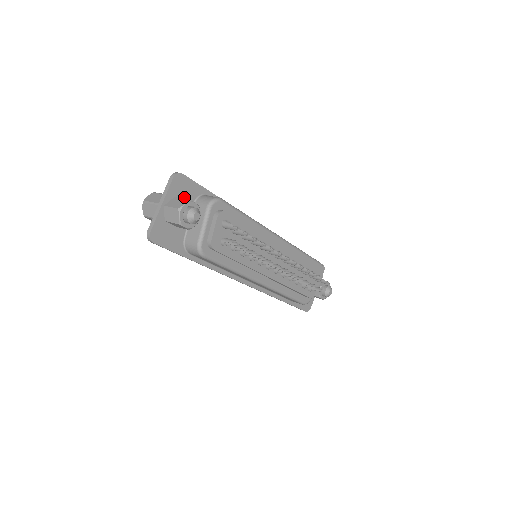
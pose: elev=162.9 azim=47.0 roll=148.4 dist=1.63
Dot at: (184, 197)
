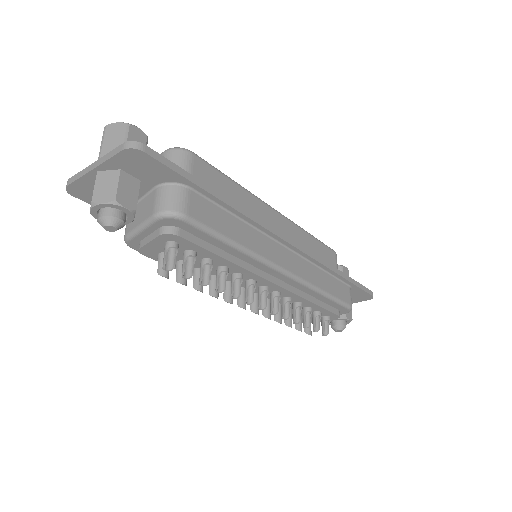
Dot at: (140, 174)
